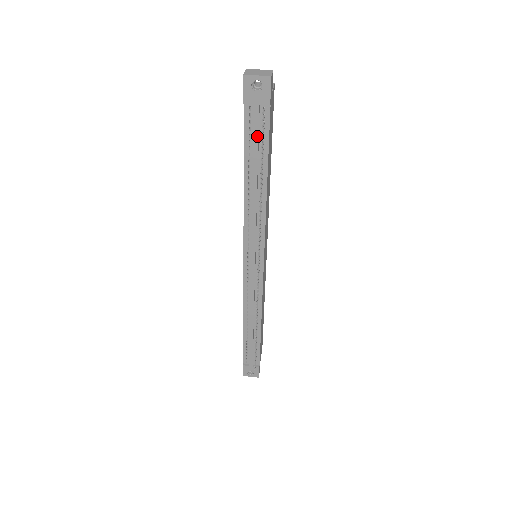
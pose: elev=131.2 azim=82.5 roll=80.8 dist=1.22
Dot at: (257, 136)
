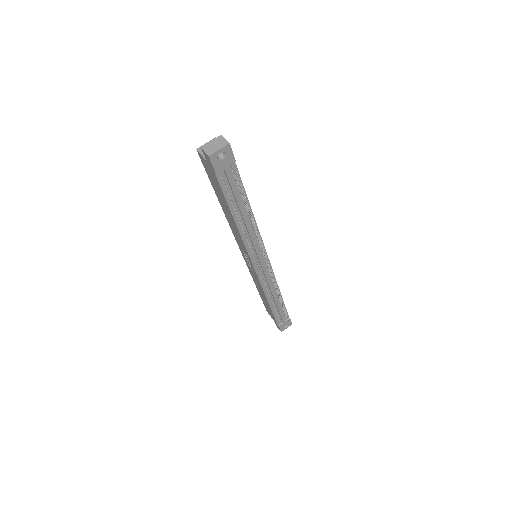
Dot at: (234, 187)
